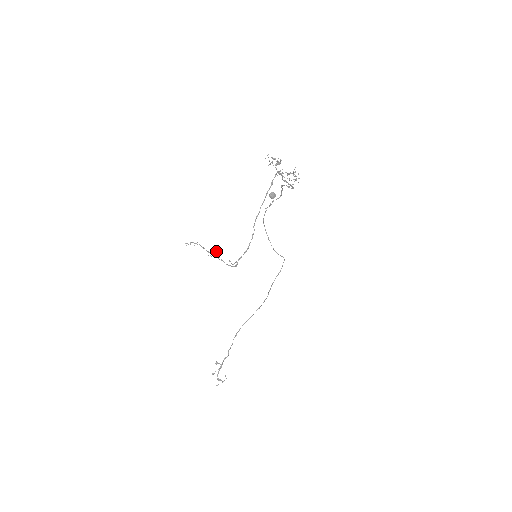
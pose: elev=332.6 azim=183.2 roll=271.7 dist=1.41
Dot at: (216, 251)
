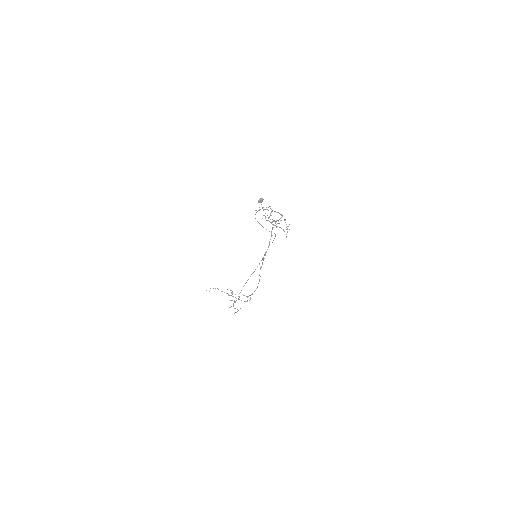
Dot at: (232, 292)
